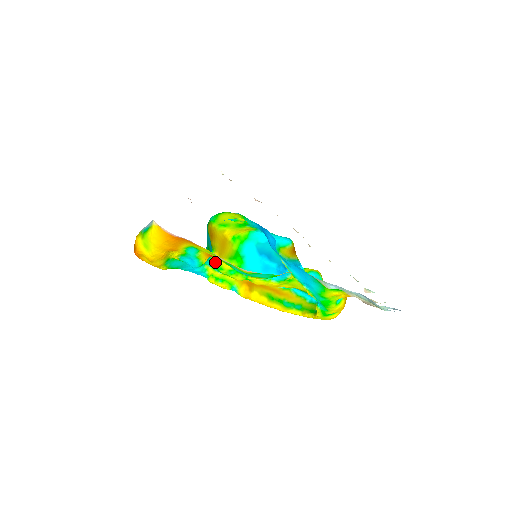
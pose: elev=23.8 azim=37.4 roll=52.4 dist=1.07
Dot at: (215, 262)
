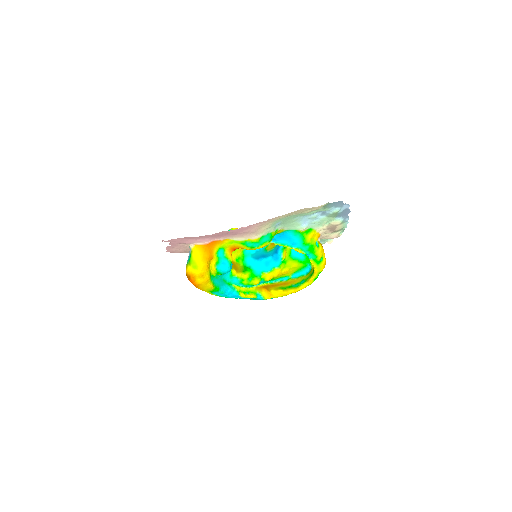
Dot at: (236, 277)
